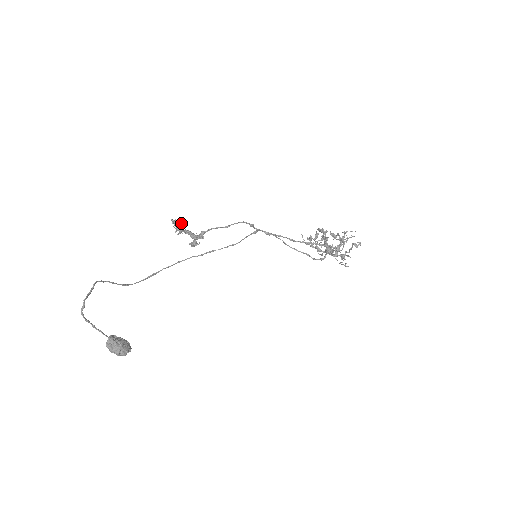
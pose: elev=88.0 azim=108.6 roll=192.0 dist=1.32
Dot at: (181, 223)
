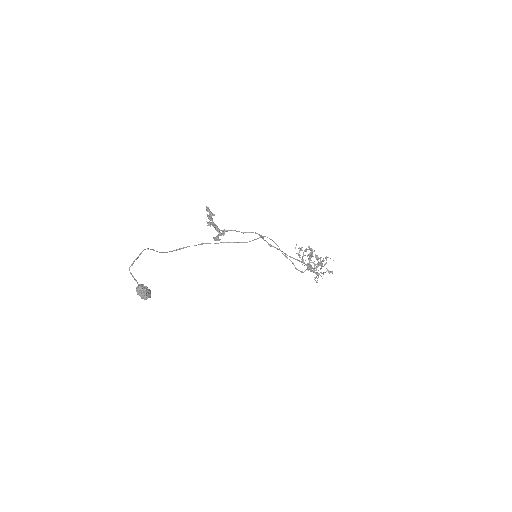
Dot at: (212, 214)
